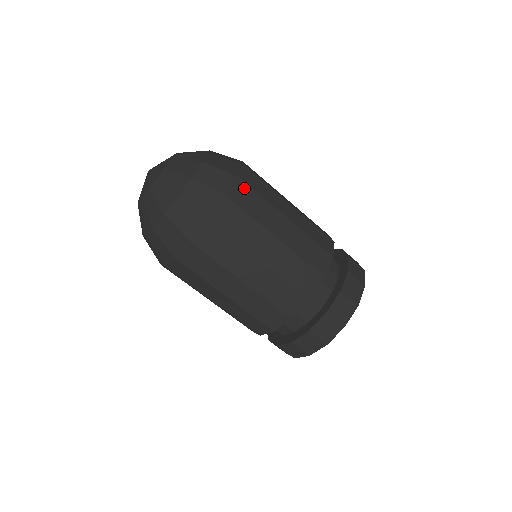
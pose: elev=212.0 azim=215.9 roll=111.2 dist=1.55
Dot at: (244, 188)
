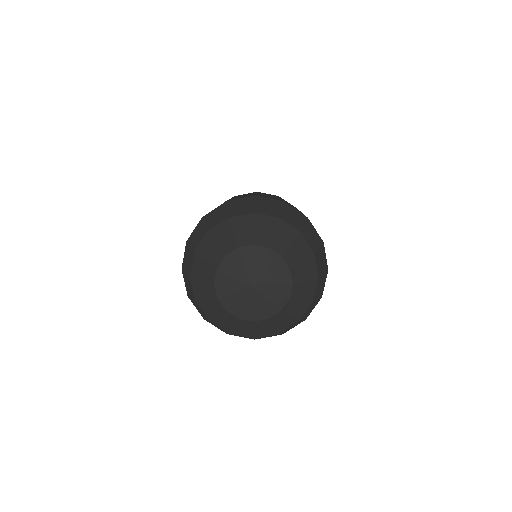
Dot at: occluded
